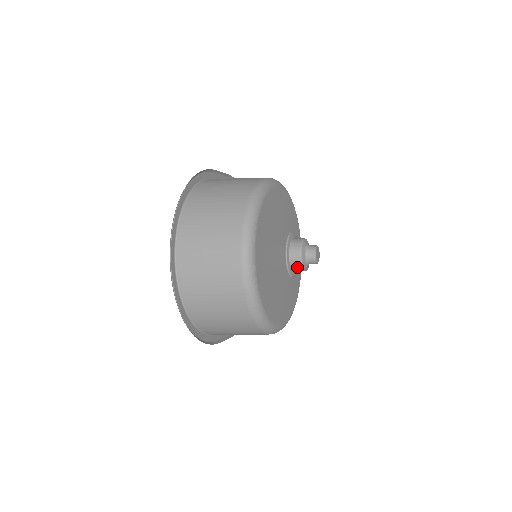
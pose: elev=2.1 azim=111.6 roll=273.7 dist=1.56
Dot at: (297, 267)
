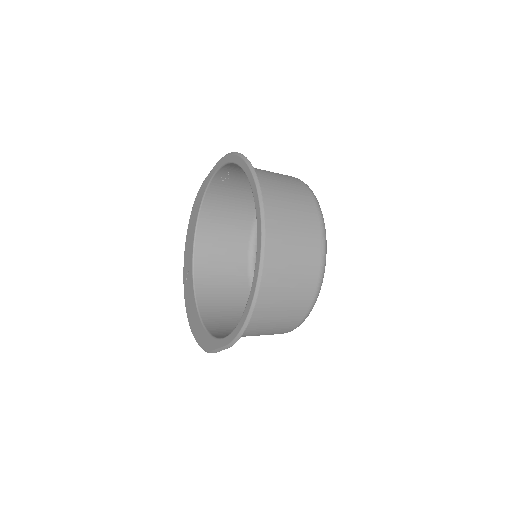
Dot at: occluded
